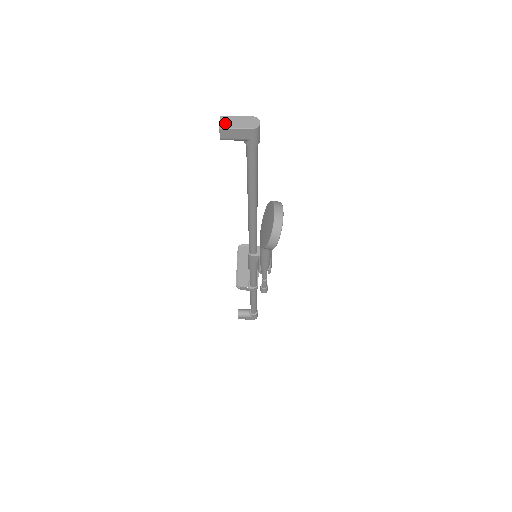
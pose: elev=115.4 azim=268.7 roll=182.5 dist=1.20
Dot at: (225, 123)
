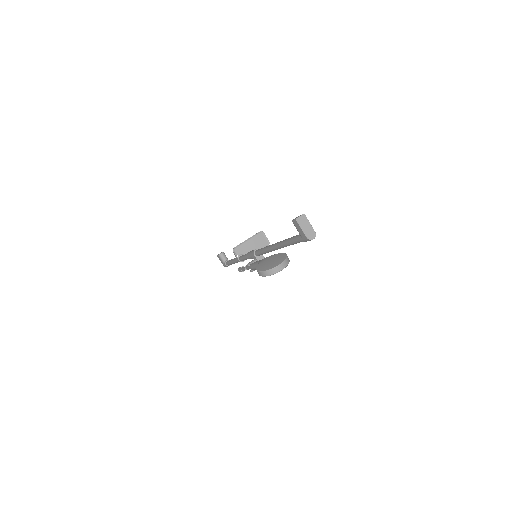
Dot at: (301, 220)
